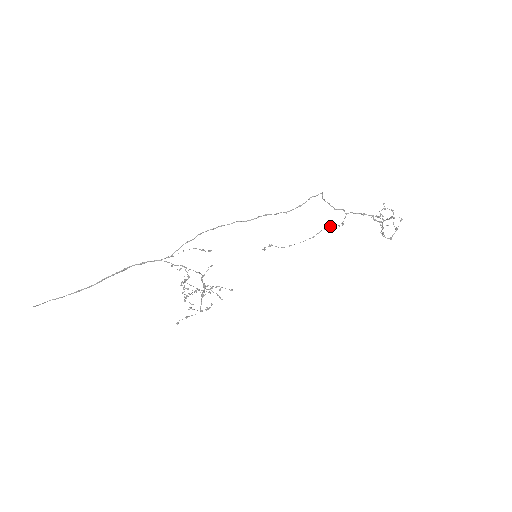
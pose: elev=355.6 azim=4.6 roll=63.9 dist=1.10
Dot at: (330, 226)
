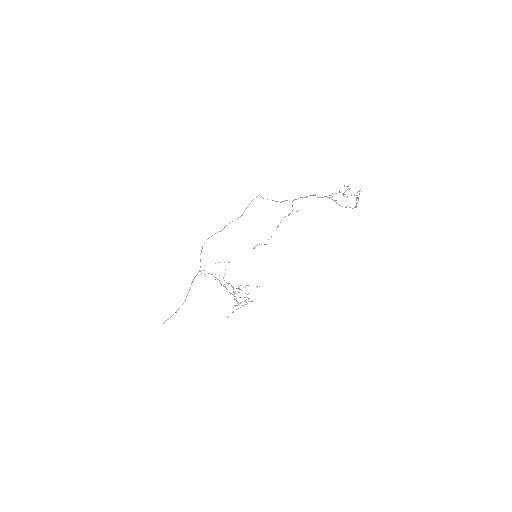
Dot at: occluded
